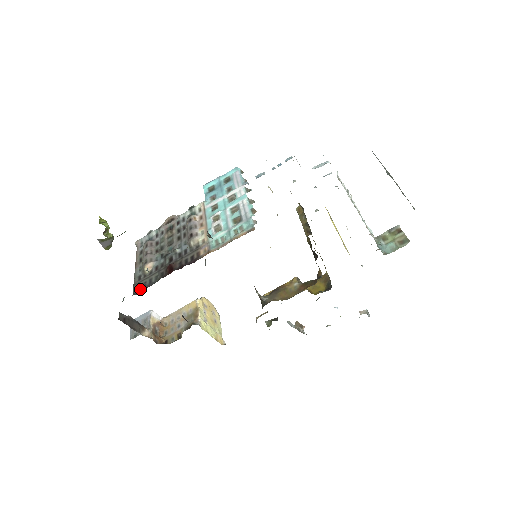
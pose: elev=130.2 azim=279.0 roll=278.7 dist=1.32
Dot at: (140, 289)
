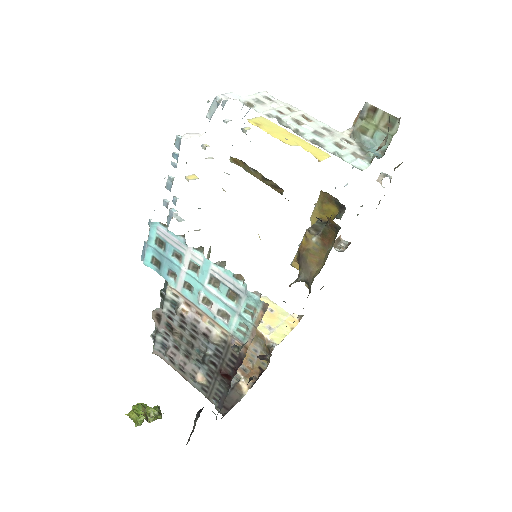
Dot at: (219, 402)
